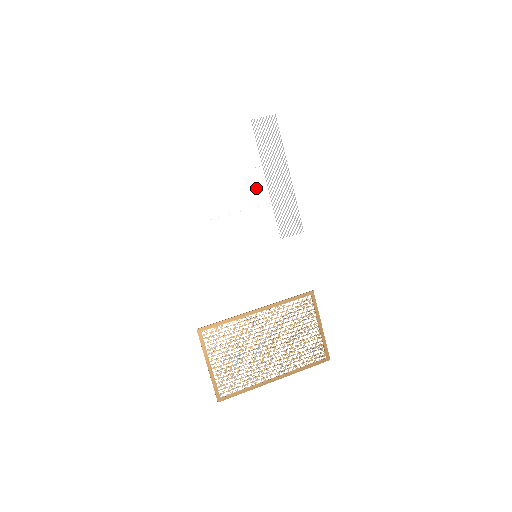
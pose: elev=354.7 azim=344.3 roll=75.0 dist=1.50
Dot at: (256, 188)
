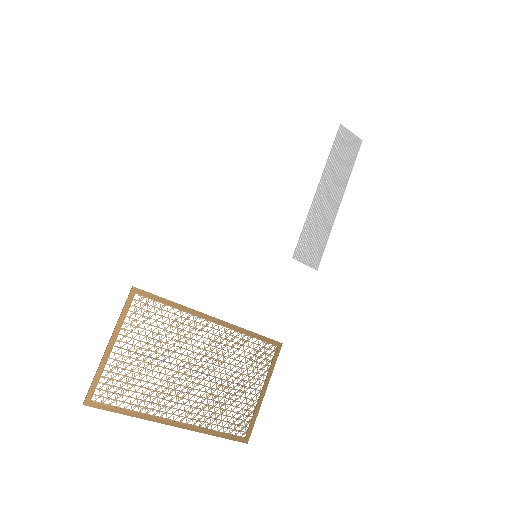
Dot at: (303, 188)
